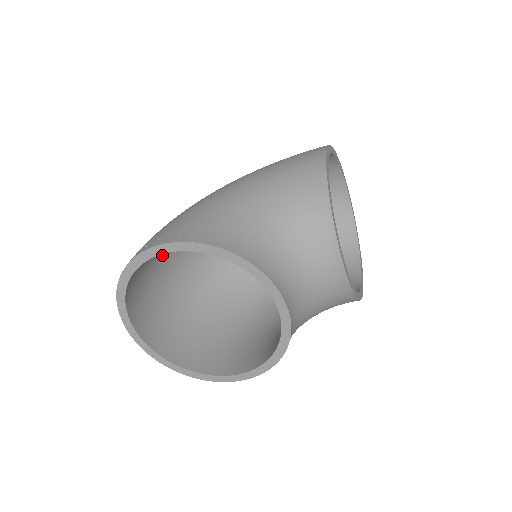
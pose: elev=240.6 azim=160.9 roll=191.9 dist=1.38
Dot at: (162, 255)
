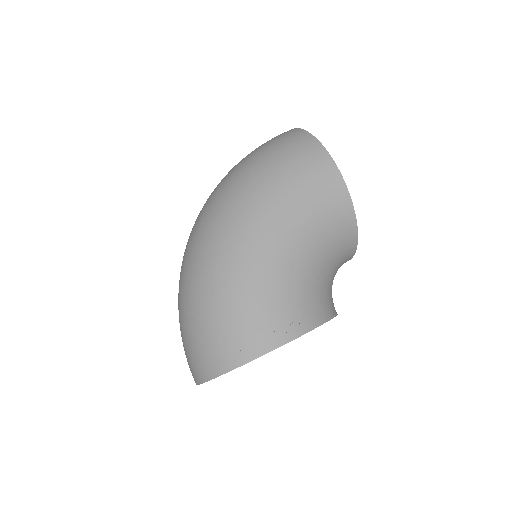
Dot at: occluded
